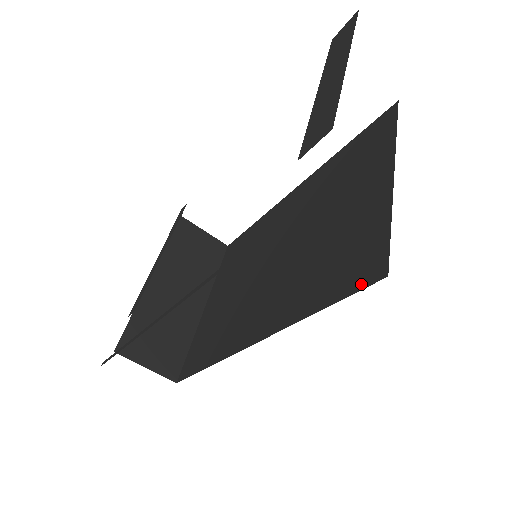
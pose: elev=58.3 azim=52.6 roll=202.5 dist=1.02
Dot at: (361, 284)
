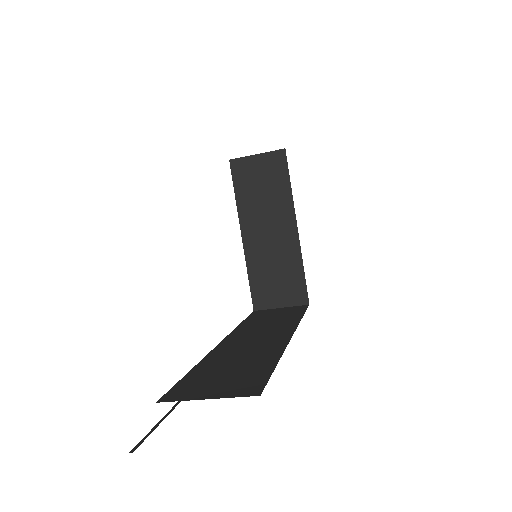
Dot at: occluded
